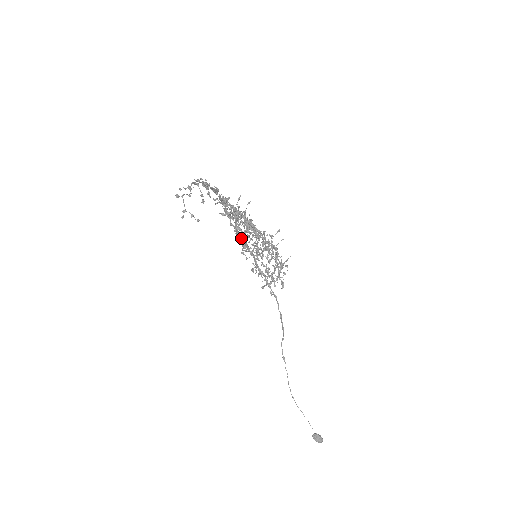
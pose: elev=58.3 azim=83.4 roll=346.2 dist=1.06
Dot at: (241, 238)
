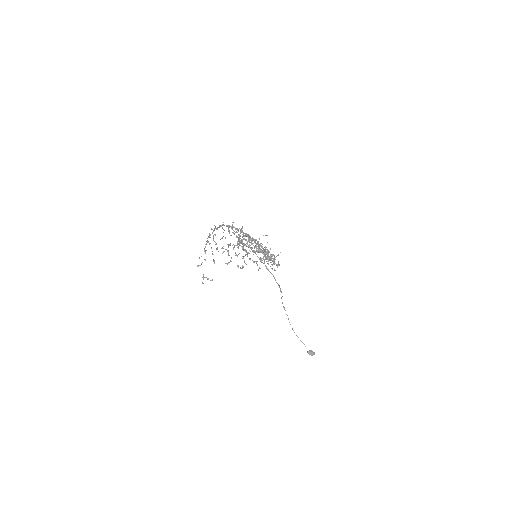
Dot at: (246, 233)
